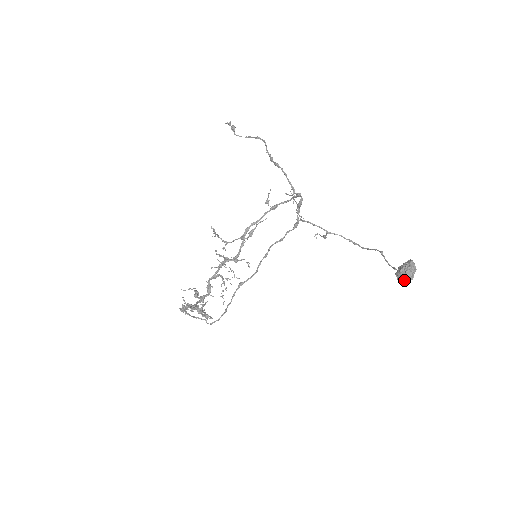
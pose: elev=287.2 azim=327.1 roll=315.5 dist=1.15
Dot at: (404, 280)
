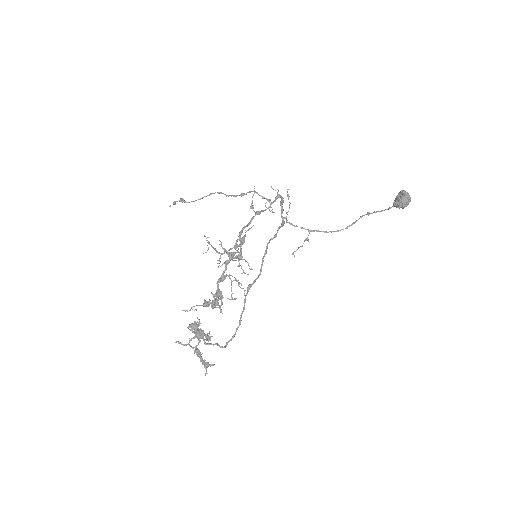
Dot at: (406, 200)
